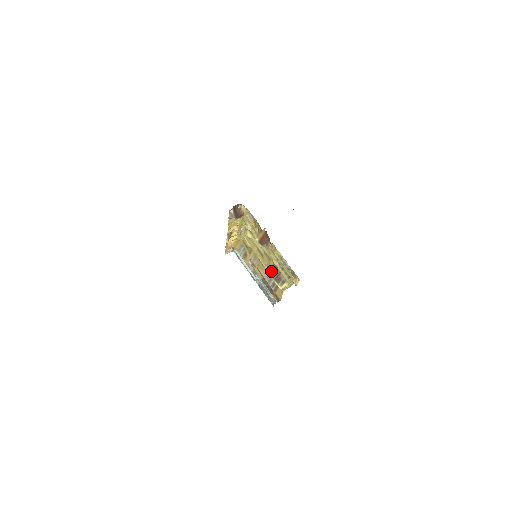
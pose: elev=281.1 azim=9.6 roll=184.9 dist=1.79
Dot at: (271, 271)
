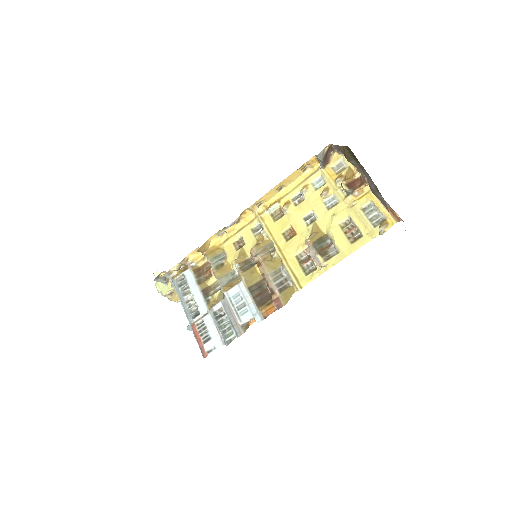
Dot at: (316, 242)
